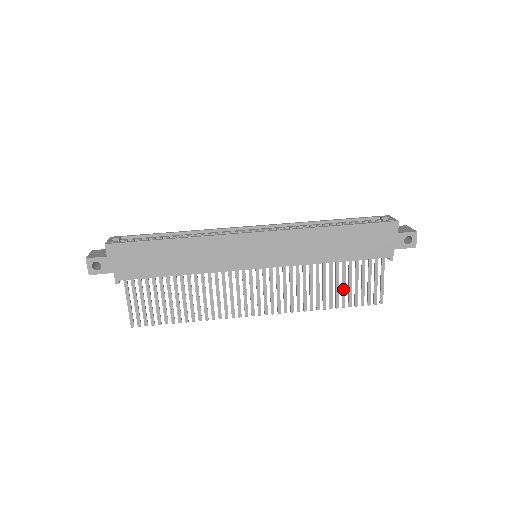
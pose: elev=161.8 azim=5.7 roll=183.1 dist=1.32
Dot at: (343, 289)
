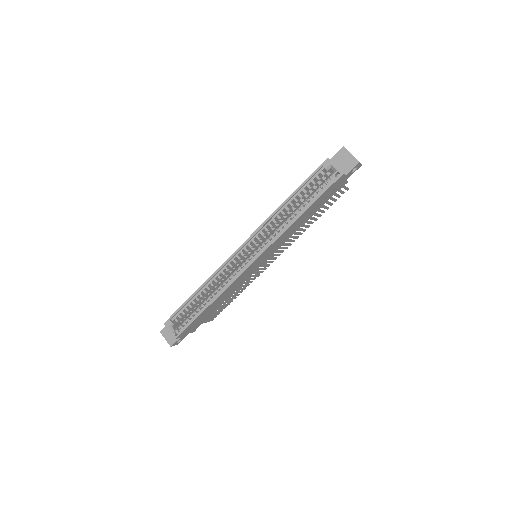
Dot at: occluded
